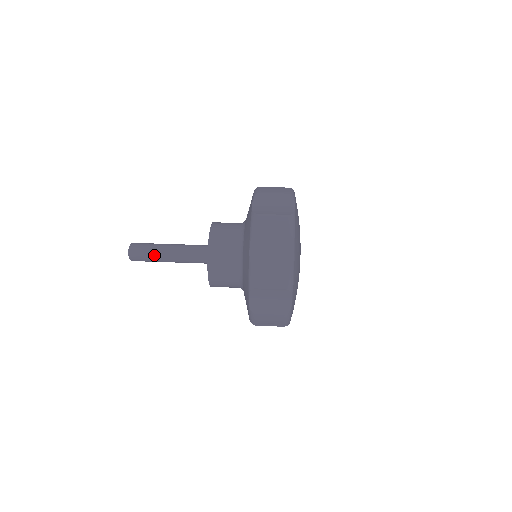
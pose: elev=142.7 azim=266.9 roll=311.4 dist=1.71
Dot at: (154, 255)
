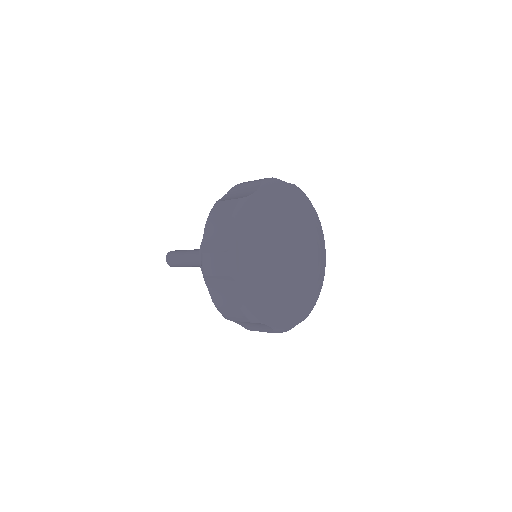
Dot at: (180, 259)
